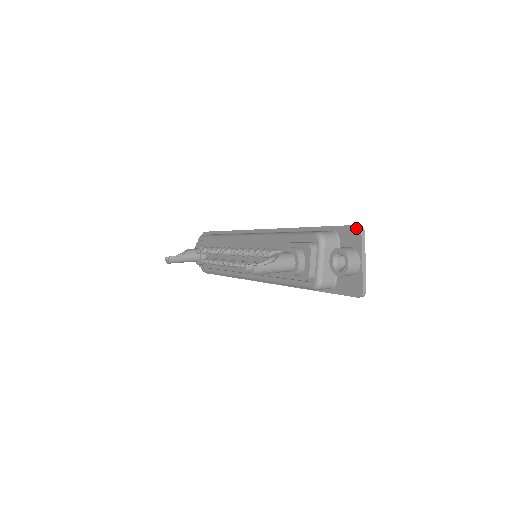
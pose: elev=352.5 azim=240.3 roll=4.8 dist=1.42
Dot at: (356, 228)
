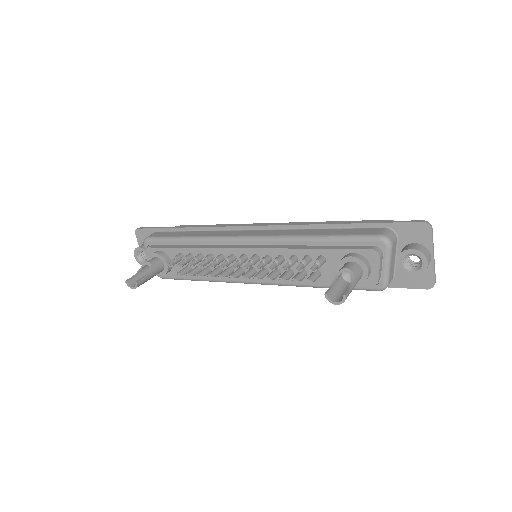
Dot at: (424, 225)
